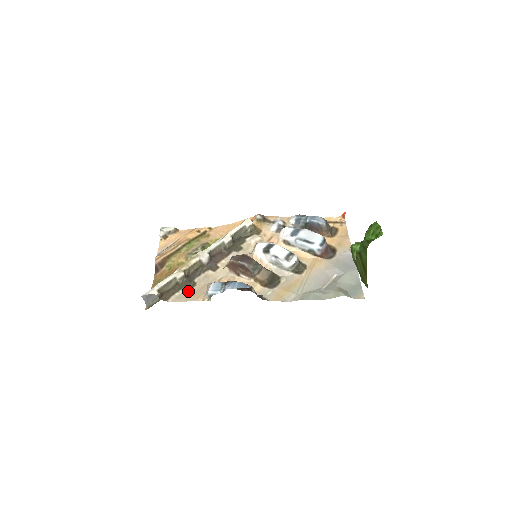
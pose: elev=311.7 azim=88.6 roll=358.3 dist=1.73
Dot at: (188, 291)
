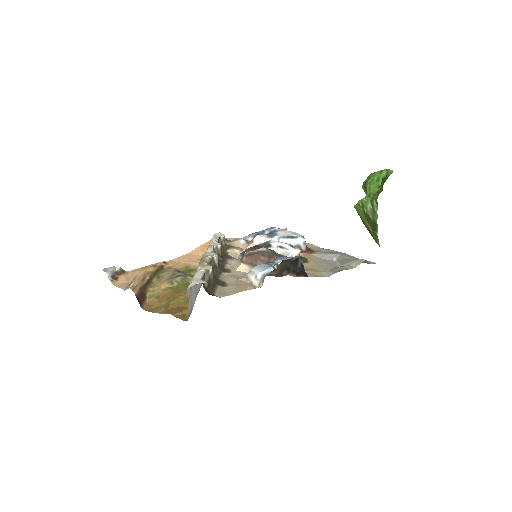
Dot at: (226, 287)
